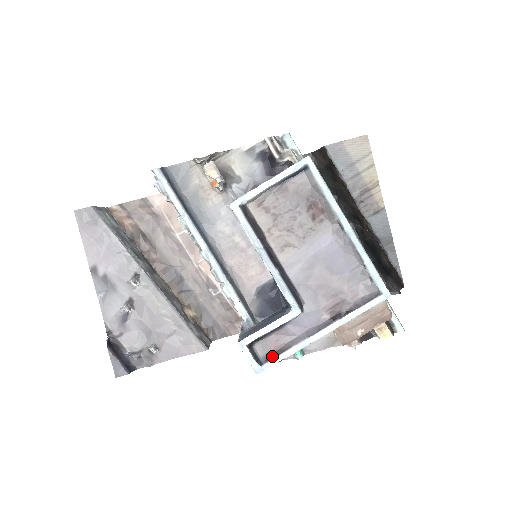
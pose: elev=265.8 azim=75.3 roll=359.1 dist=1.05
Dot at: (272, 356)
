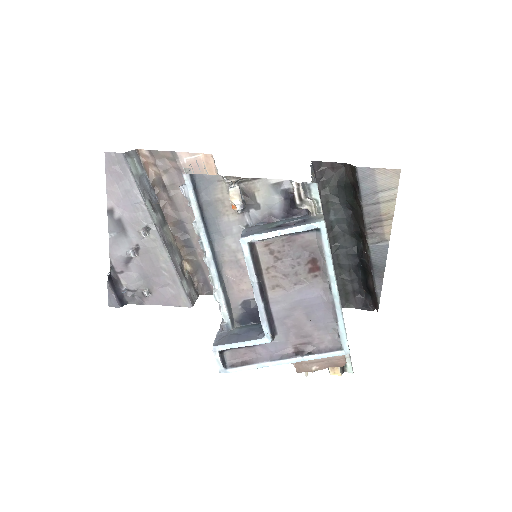
Dot at: (237, 364)
